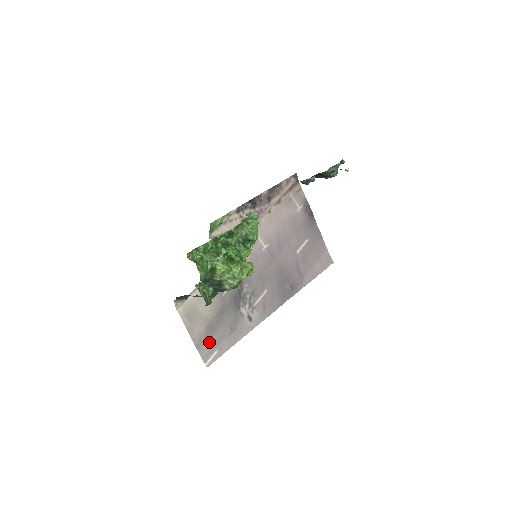
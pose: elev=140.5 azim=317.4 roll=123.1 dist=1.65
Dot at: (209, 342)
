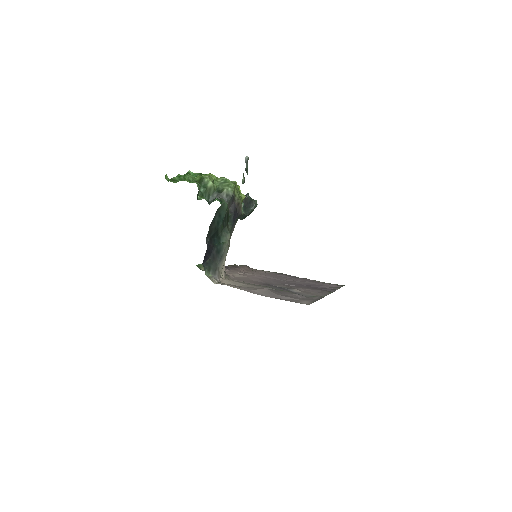
Dot at: (285, 297)
